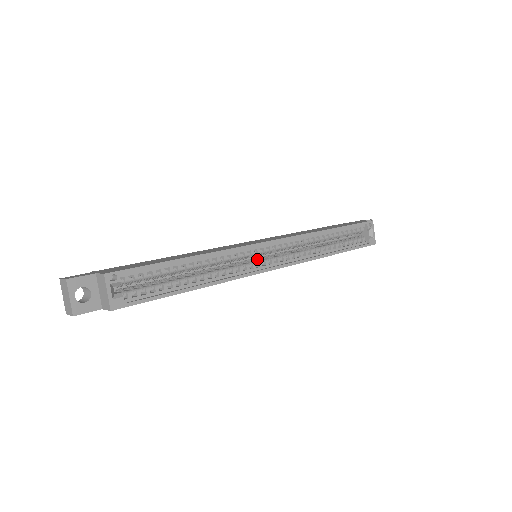
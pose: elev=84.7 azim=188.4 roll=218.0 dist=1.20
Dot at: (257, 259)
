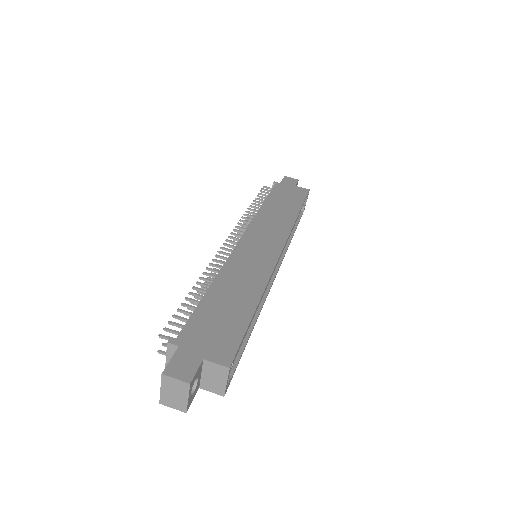
Dot at: occluded
